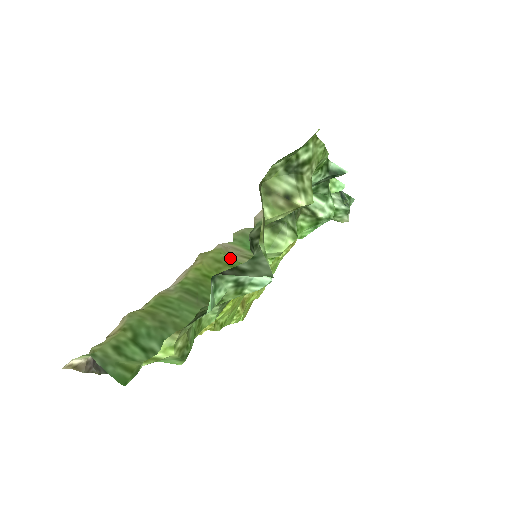
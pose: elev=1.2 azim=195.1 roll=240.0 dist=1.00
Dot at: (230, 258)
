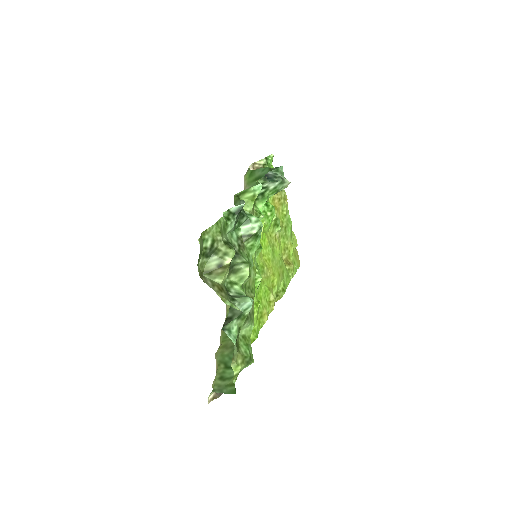
Dot at: occluded
